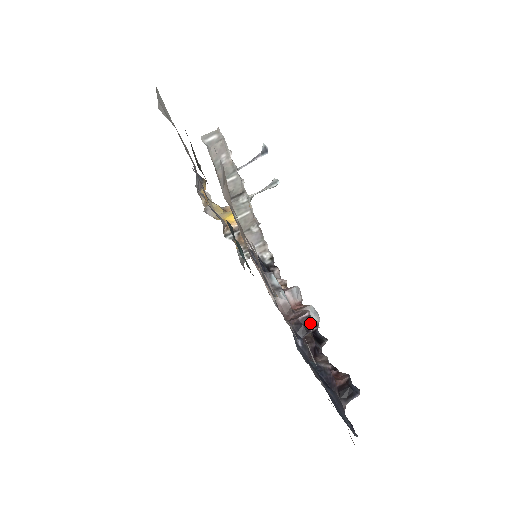
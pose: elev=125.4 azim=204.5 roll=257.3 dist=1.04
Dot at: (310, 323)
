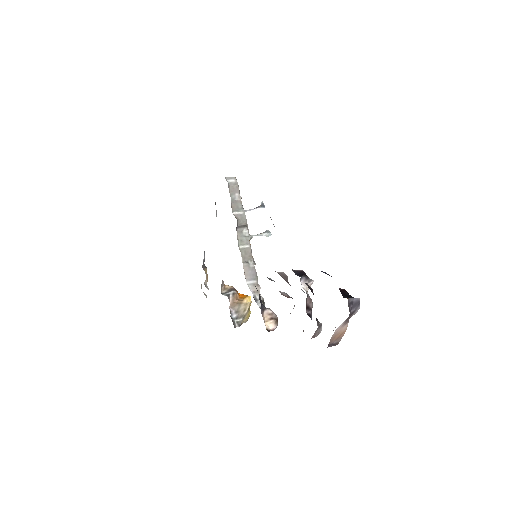
Dot at: (306, 275)
